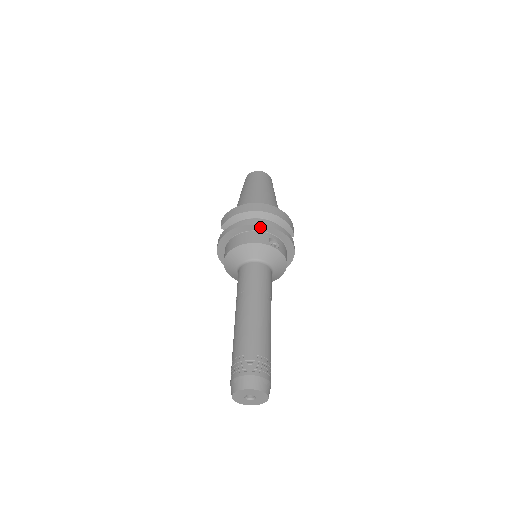
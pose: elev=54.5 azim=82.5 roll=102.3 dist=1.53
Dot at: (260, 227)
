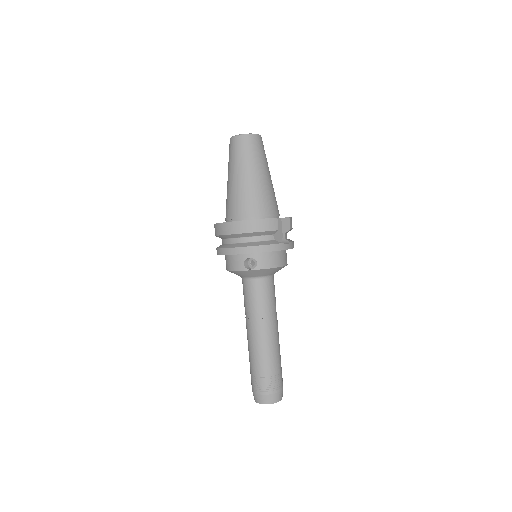
Dot at: (232, 254)
